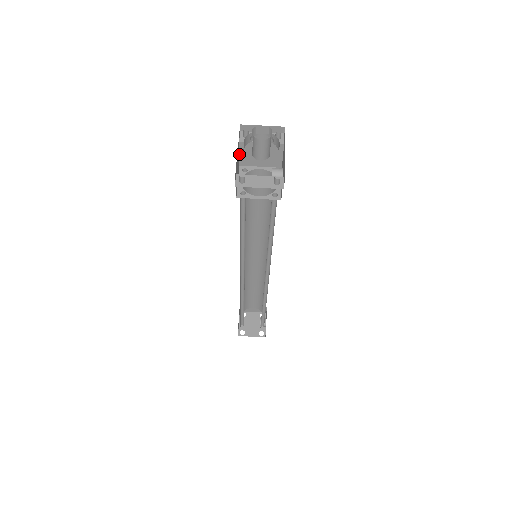
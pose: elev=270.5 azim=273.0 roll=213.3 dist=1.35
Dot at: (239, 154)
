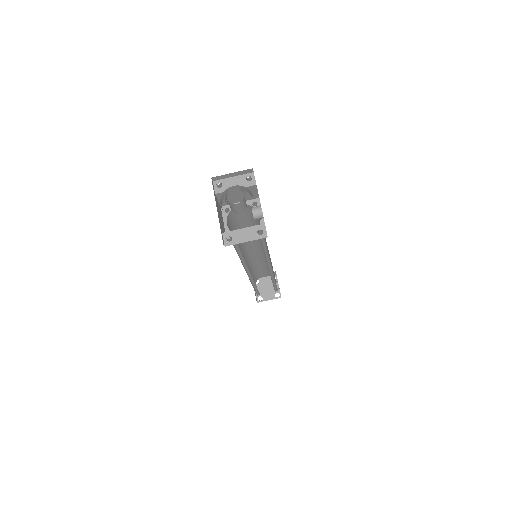
Dot at: (218, 200)
